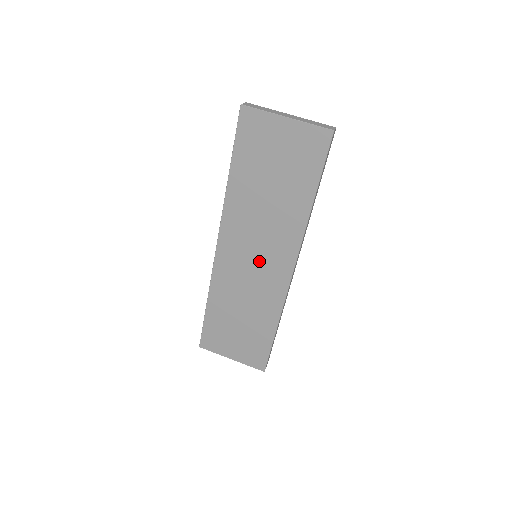
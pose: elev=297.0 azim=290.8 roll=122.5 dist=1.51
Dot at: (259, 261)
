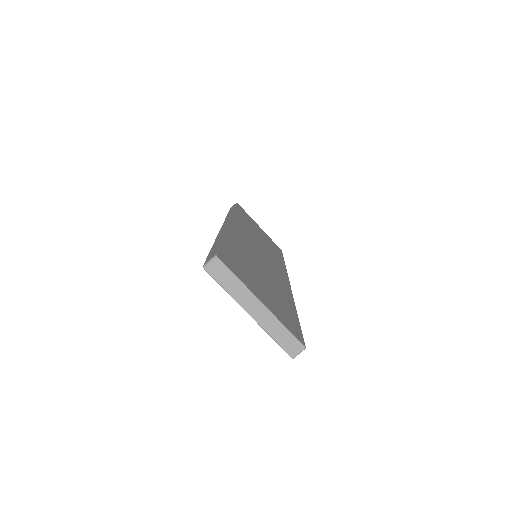
Dot at: occluded
